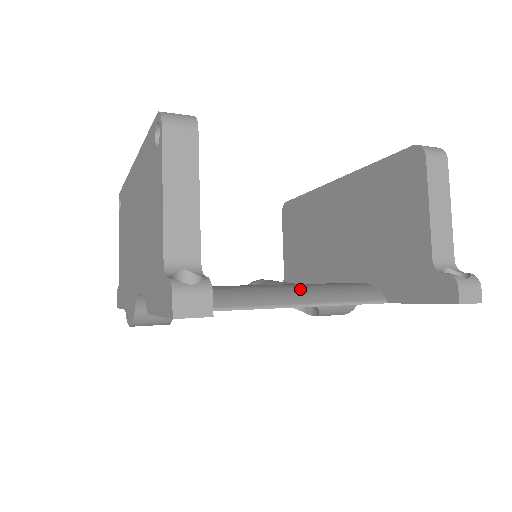
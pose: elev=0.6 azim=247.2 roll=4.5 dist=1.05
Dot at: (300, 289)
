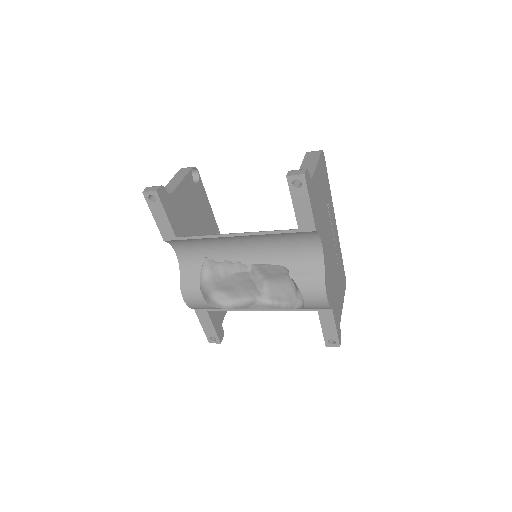
Dot at: occluded
